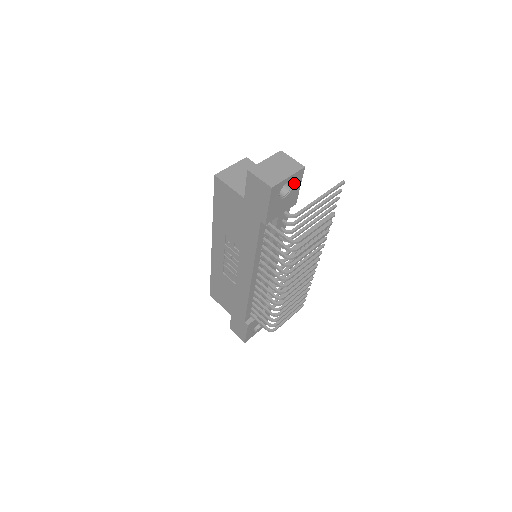
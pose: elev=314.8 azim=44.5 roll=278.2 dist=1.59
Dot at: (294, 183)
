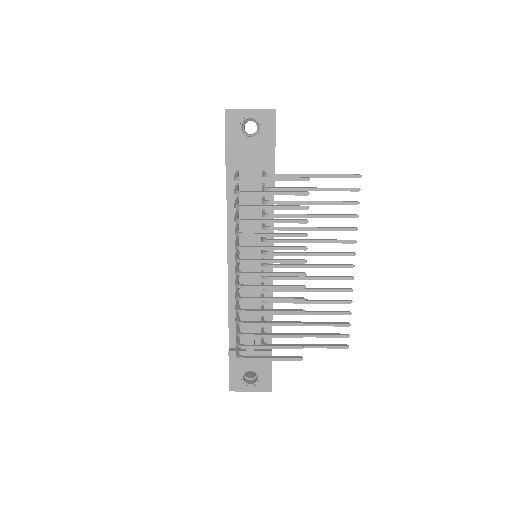
Dot at: (263, 126)
